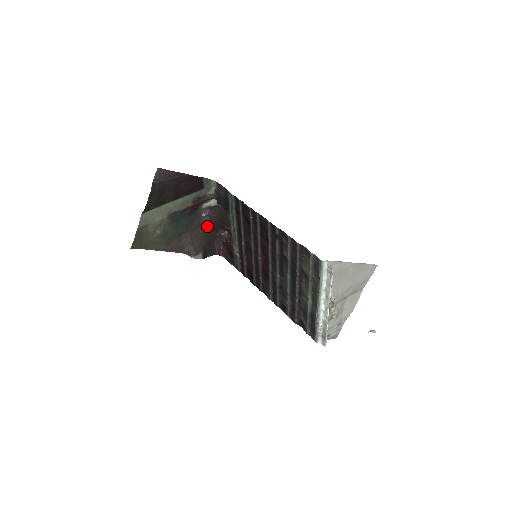
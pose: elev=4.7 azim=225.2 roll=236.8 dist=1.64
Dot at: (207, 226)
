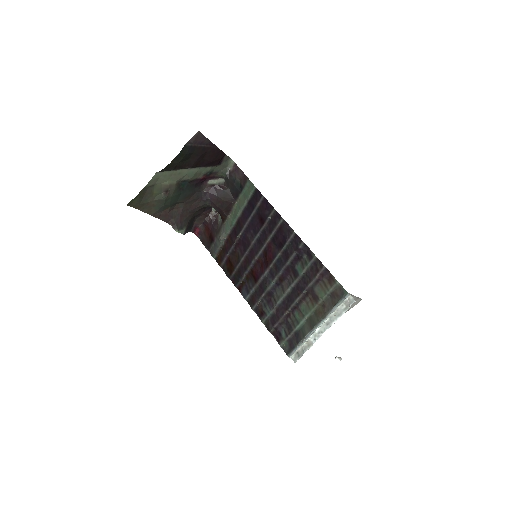
Dot at: (203, 203)
